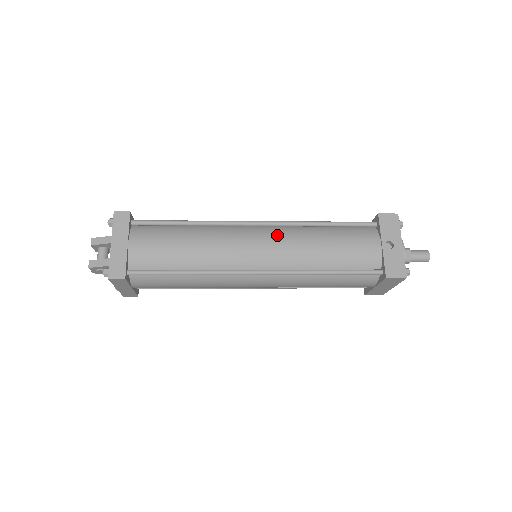
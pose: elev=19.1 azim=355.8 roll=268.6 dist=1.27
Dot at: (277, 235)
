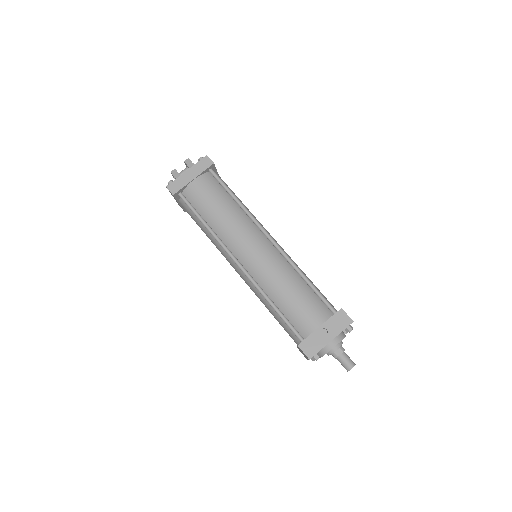
Dot at: (271, 256)
